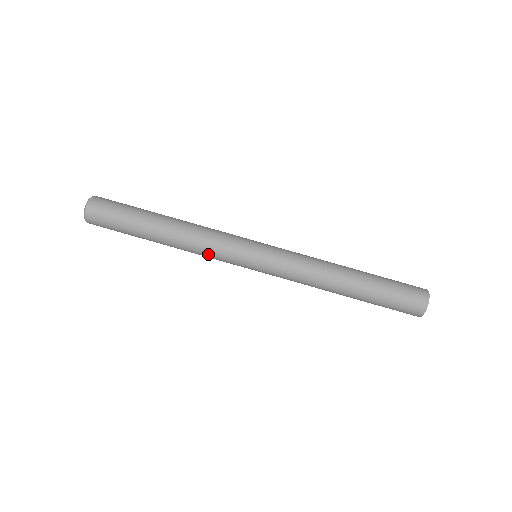
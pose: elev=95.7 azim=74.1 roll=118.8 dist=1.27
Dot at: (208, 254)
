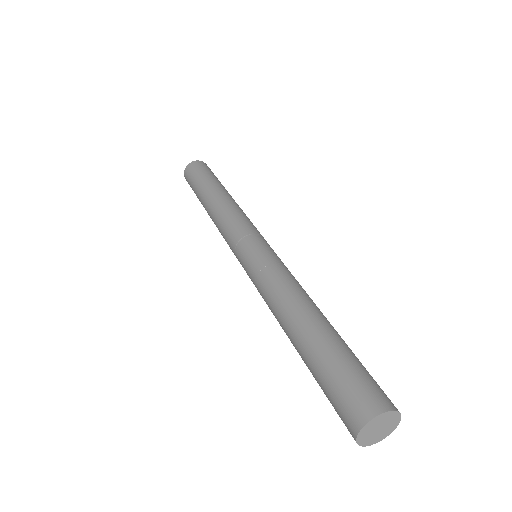
Dot at: (229, 218)
